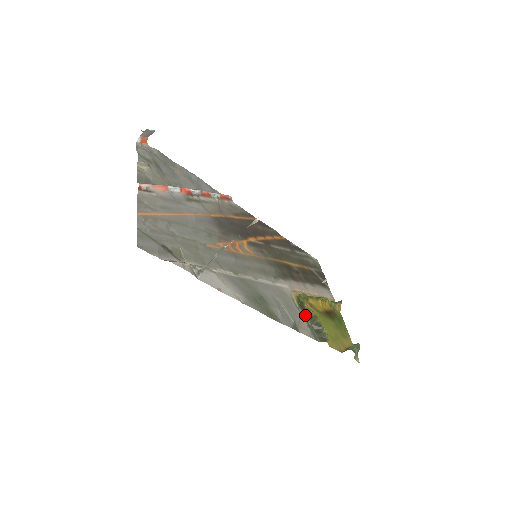
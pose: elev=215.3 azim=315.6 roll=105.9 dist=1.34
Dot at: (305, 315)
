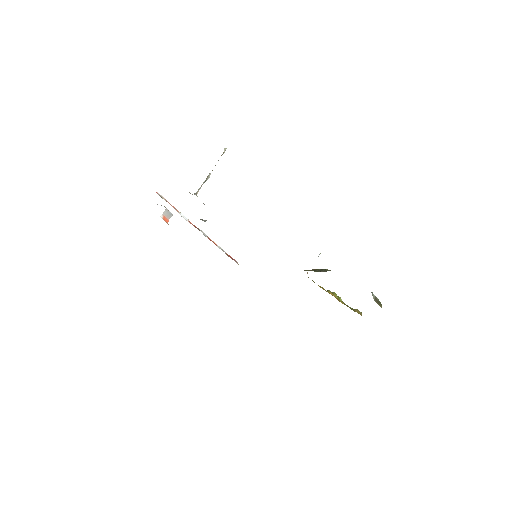
Dot at: occluded
